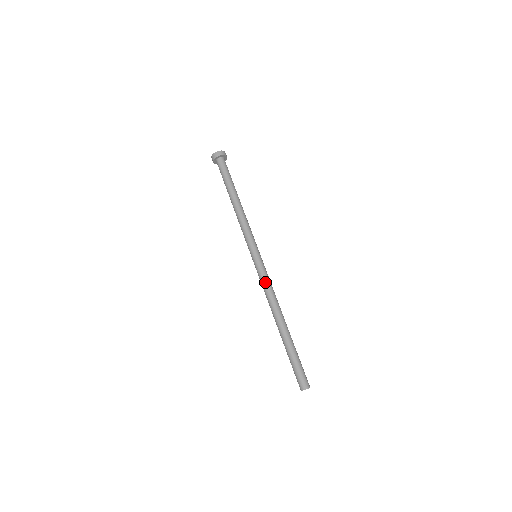
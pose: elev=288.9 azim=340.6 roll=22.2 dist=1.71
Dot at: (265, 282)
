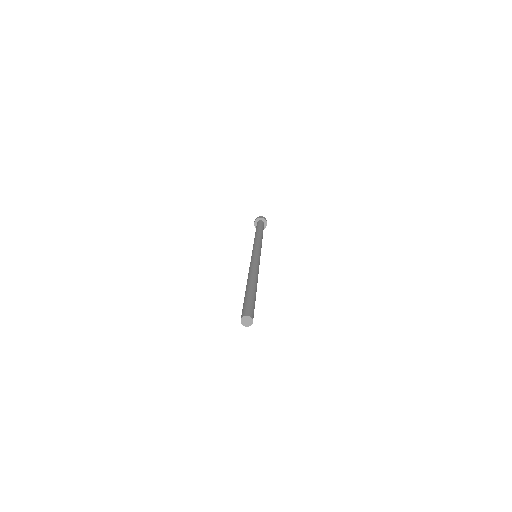
Dot at: (254, 262)
